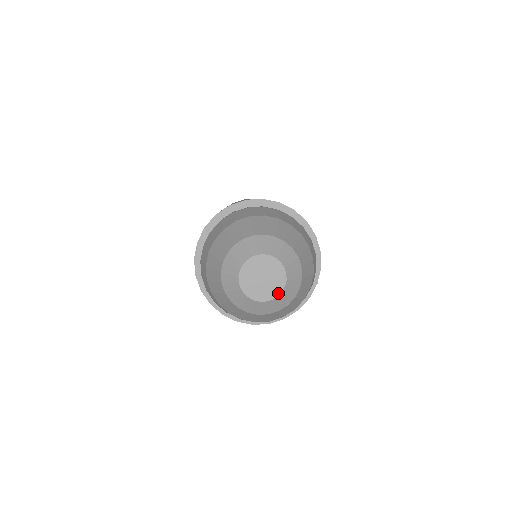
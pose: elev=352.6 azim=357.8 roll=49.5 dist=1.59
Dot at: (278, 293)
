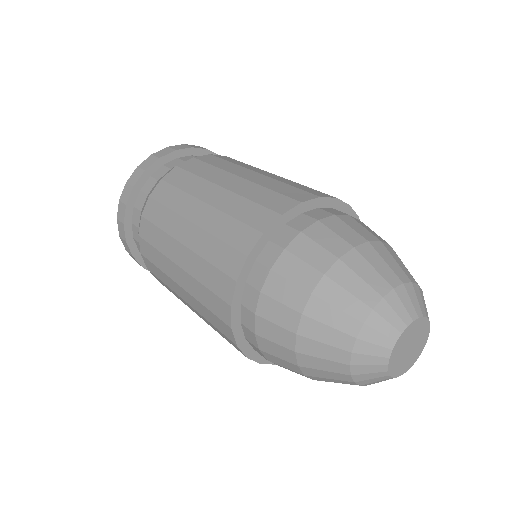
Dot at: (428, 331)
